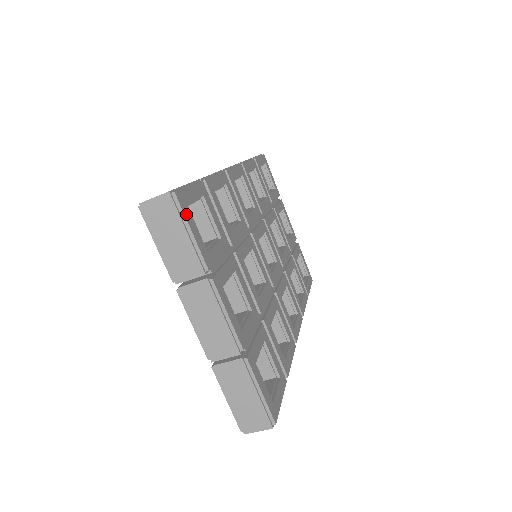
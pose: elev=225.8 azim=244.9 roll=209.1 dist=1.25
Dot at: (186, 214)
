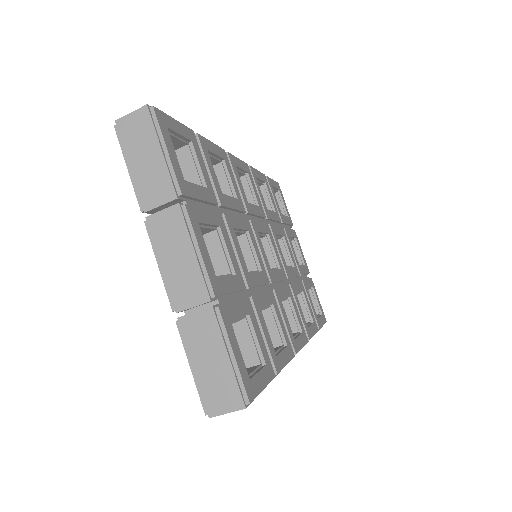
Dot at: (163, 132)
